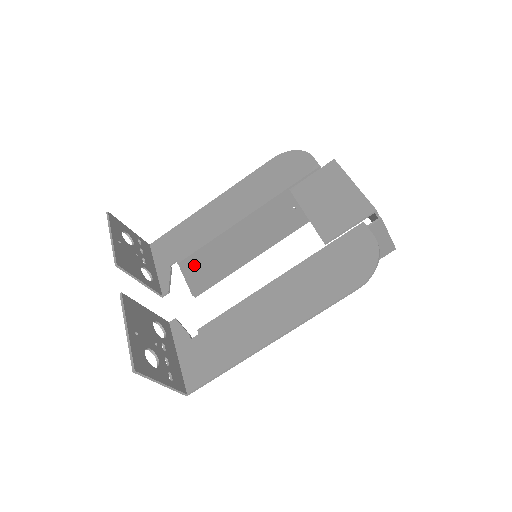
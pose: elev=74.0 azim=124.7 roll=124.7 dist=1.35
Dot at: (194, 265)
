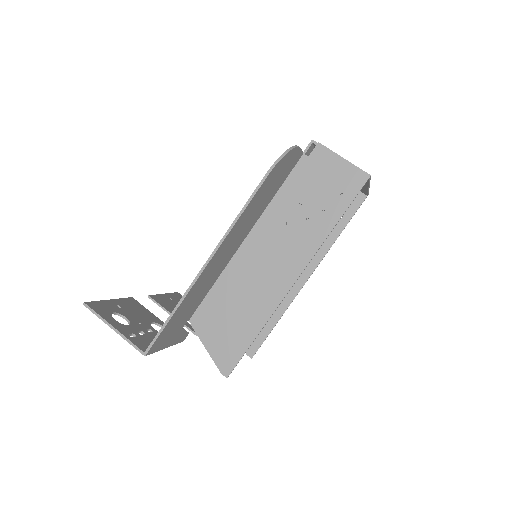
Dot at: occluded
